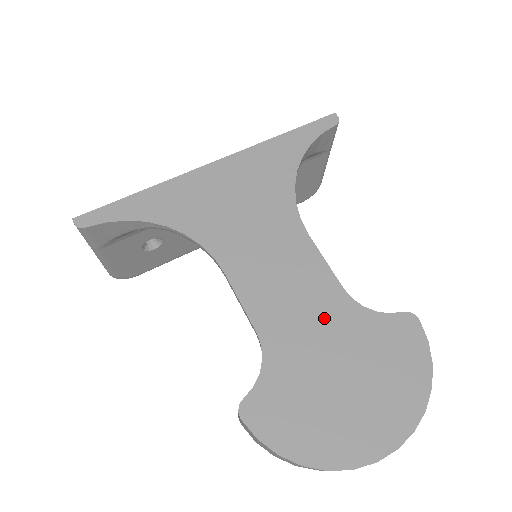
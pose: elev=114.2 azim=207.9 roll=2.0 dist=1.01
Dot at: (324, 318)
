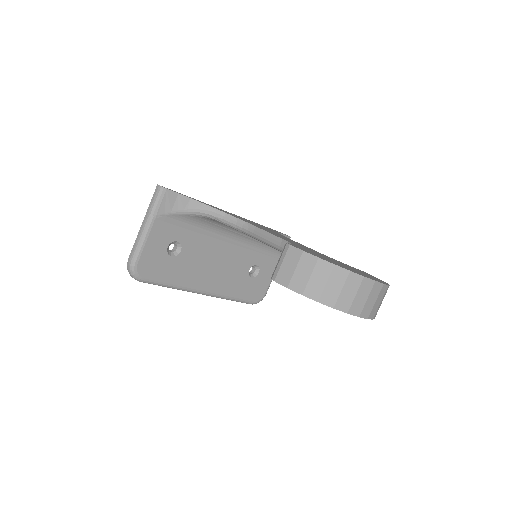
Dot at: occluded
